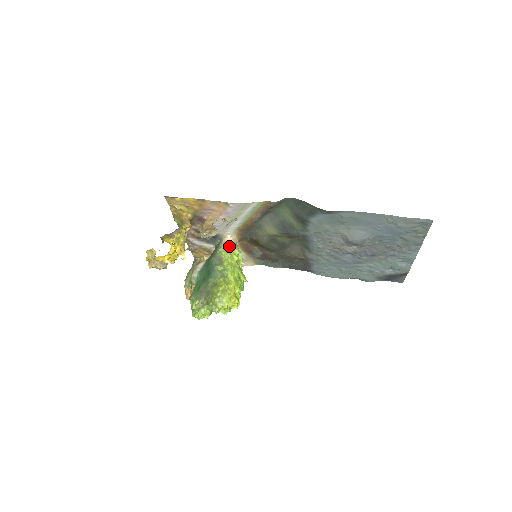
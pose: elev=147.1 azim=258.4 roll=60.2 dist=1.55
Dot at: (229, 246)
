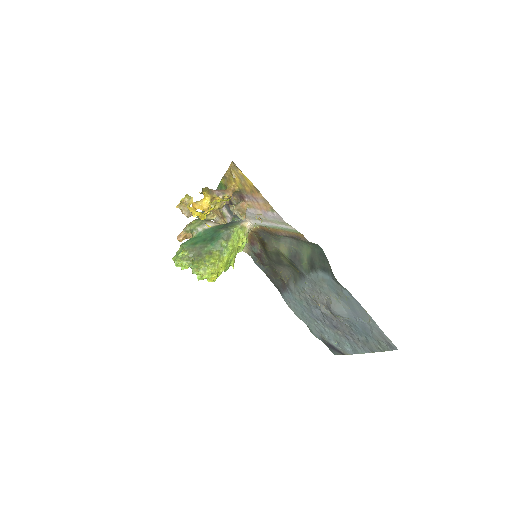
Dot at: (243, 231)
